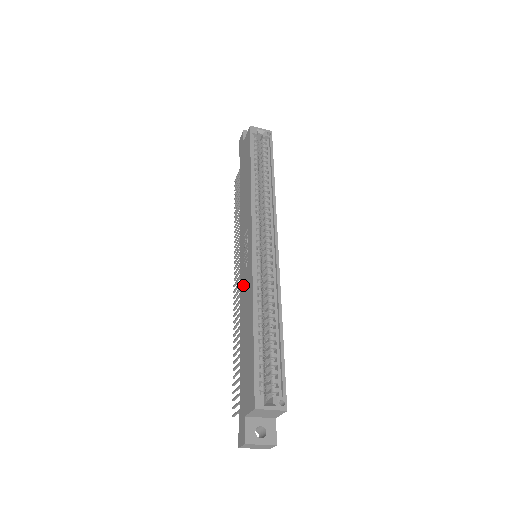
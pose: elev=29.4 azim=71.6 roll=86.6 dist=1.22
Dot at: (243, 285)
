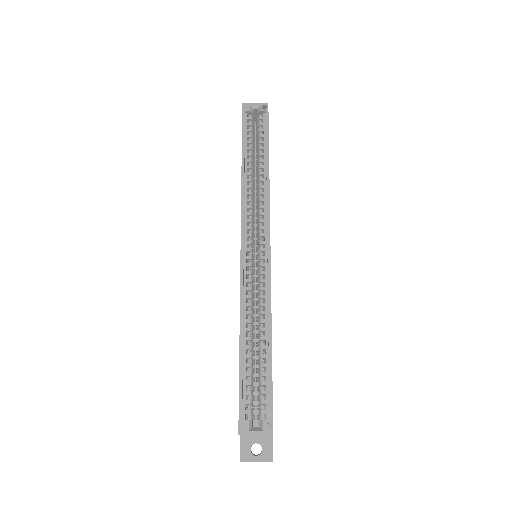
Dot at: occluded
